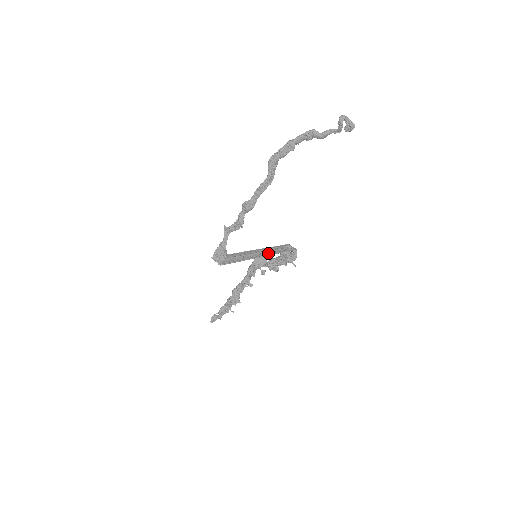
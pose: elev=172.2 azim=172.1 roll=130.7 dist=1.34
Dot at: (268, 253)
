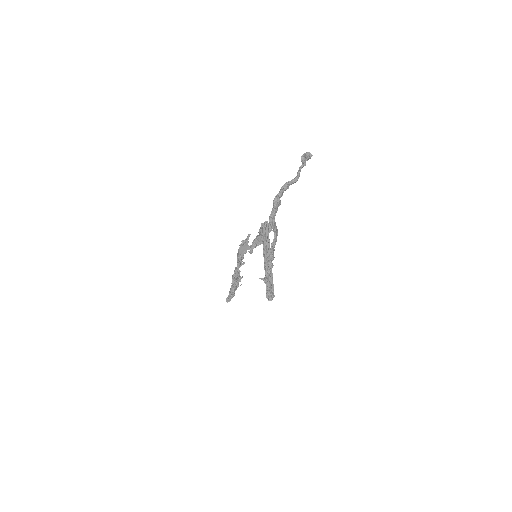
Dot at: (267, 248)
